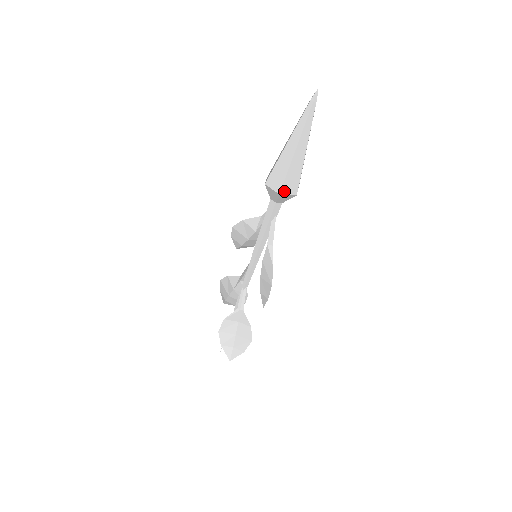
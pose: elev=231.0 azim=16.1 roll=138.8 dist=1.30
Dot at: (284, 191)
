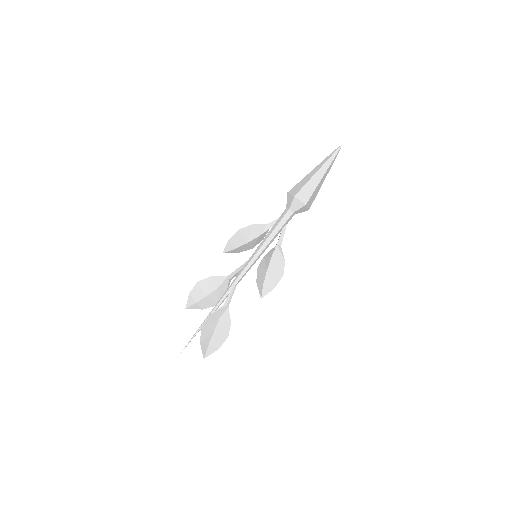
Dot at: (307, 204)
